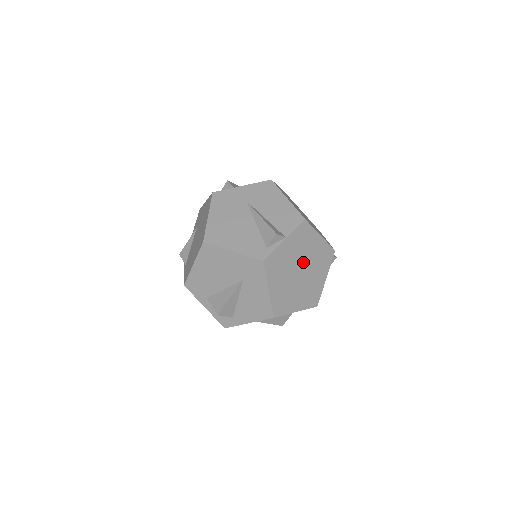
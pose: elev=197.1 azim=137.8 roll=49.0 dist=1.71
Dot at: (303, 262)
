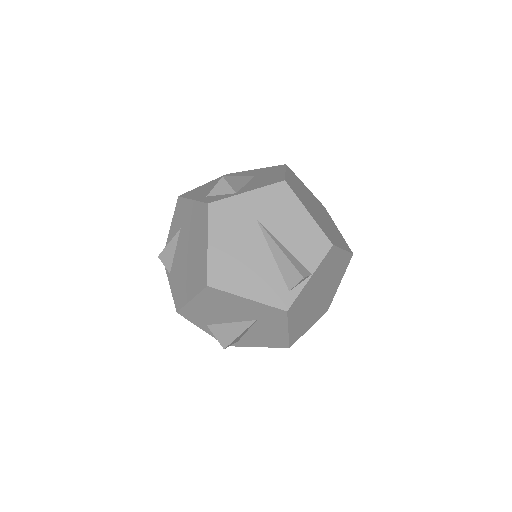
Dot at: (323, 284)
